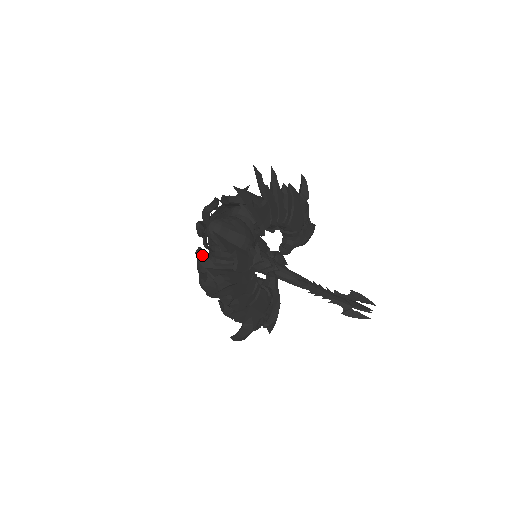
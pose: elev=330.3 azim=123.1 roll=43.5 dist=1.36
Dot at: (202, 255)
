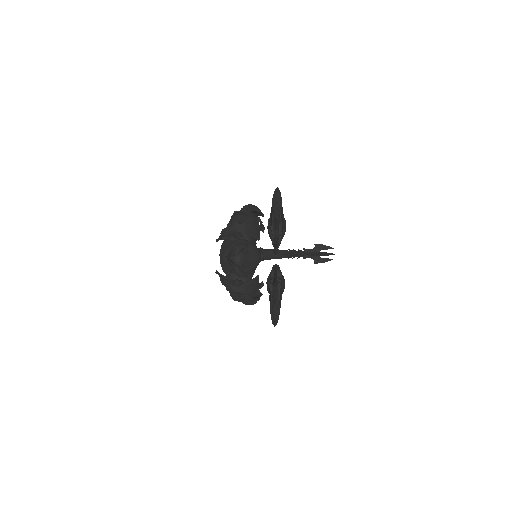
Dot at: (240, 284)
